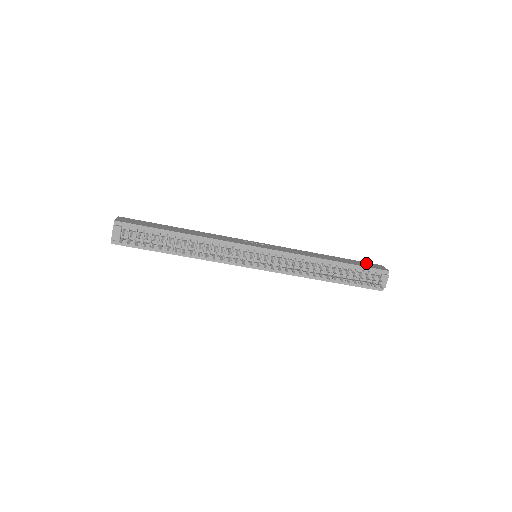
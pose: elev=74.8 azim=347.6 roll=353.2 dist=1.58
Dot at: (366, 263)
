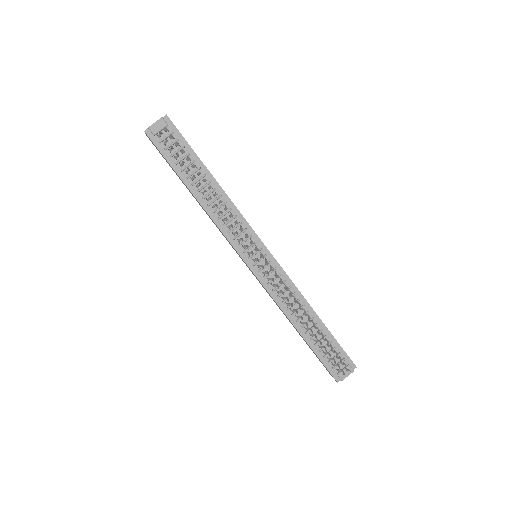
Dot at: occluded
